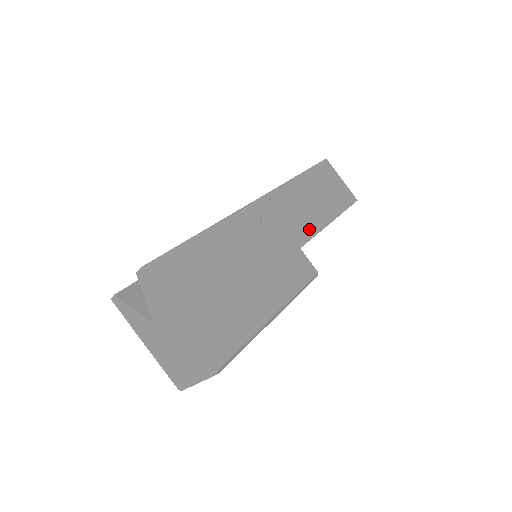
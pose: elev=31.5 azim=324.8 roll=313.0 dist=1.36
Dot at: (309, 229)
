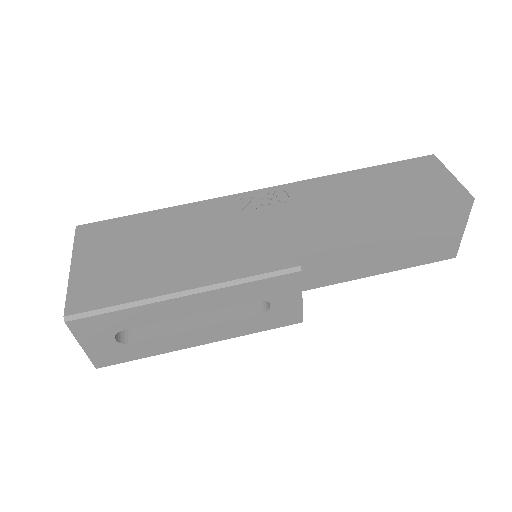
Dot at: (326, 221)
